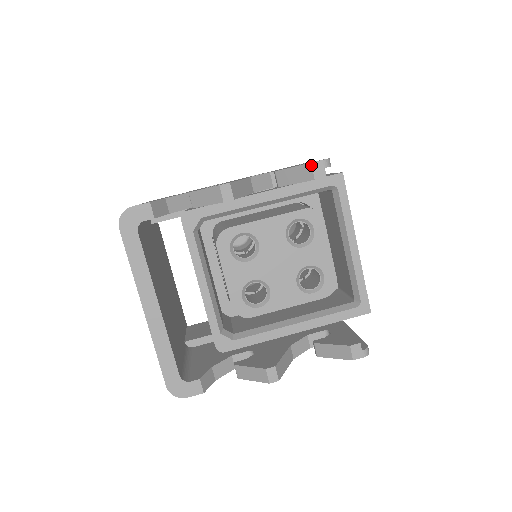
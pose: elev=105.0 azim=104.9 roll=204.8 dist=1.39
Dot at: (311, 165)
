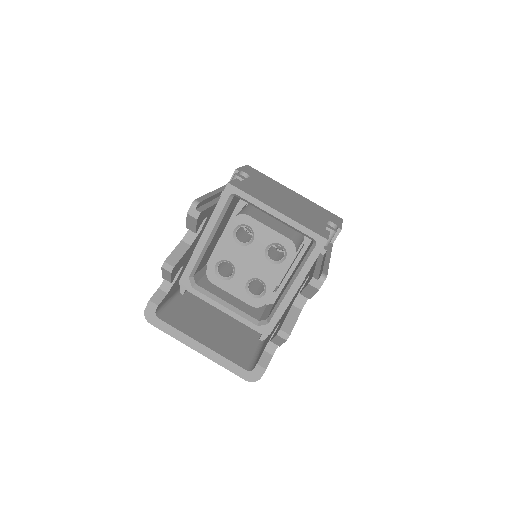
Dot at: (188, 214)
